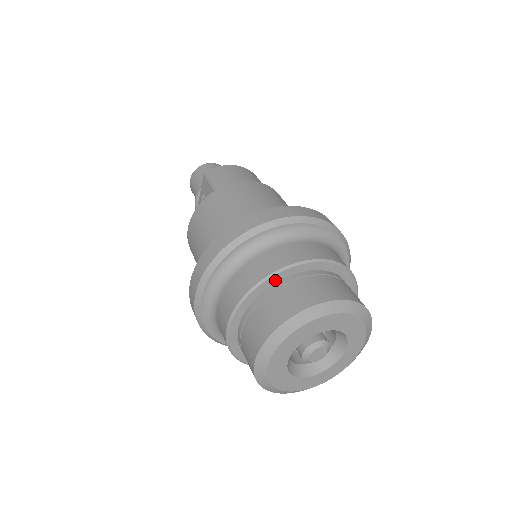
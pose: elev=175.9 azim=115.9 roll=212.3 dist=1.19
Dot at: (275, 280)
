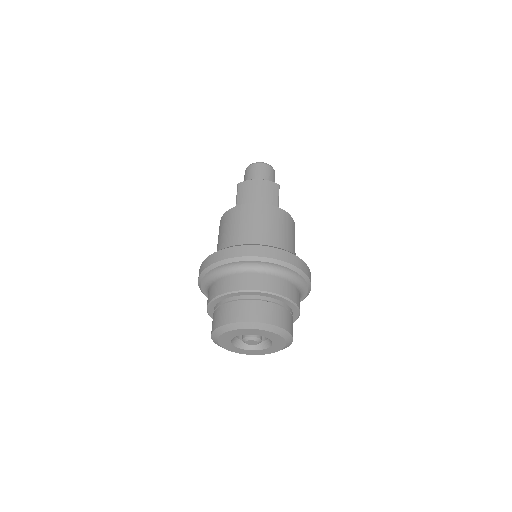
Dot at: (226, 297)
